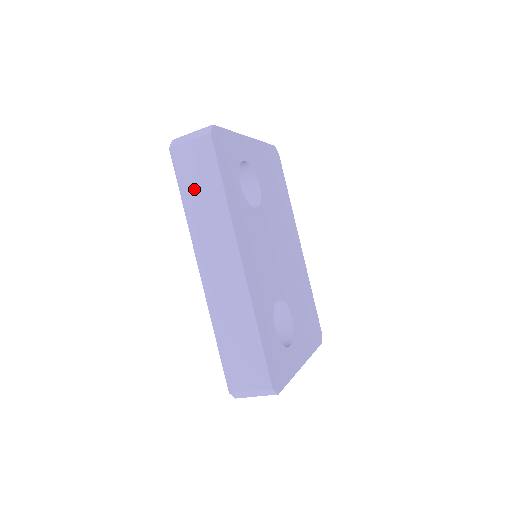
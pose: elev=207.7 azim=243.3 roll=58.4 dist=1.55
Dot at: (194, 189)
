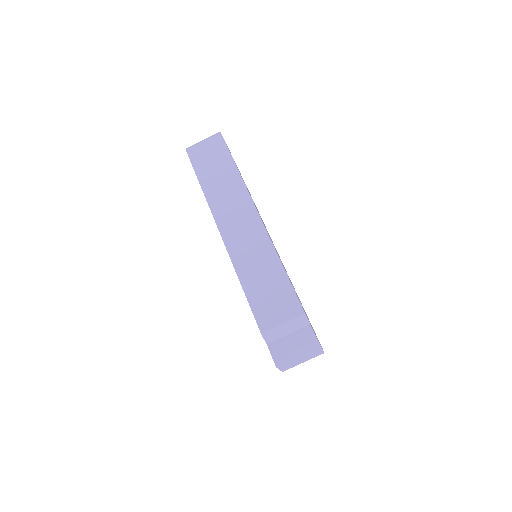
Dot at: (210, 172)
